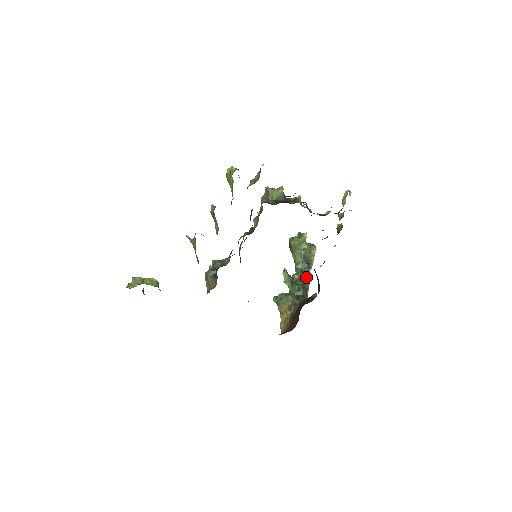
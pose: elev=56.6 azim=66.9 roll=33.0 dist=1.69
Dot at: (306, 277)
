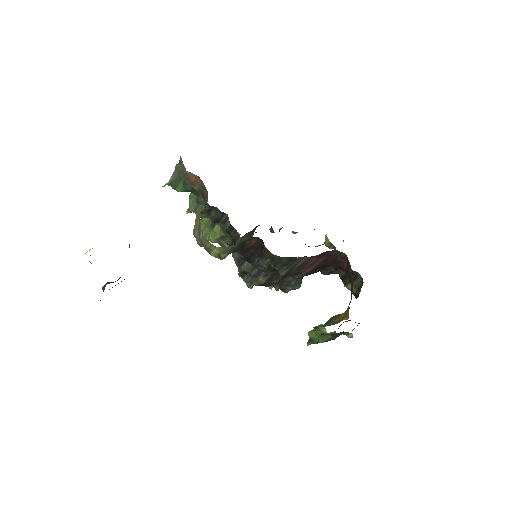
Dot at: occluded
